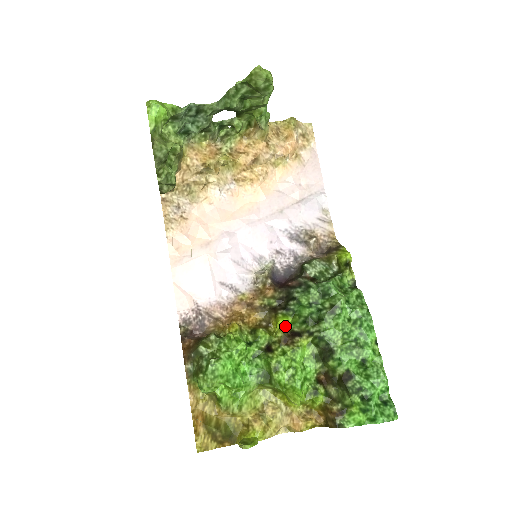
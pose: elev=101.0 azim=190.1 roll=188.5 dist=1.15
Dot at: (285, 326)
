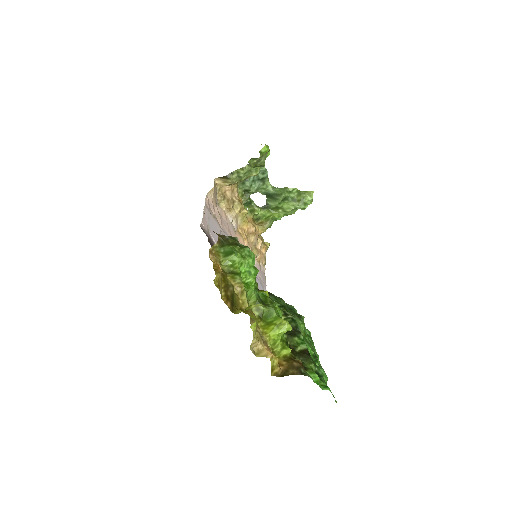
Dot at: occluded
